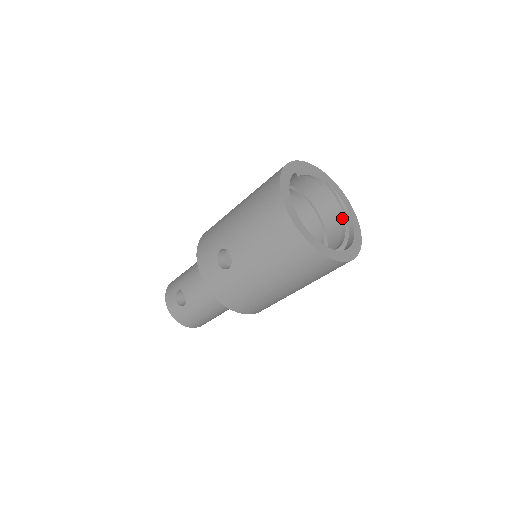
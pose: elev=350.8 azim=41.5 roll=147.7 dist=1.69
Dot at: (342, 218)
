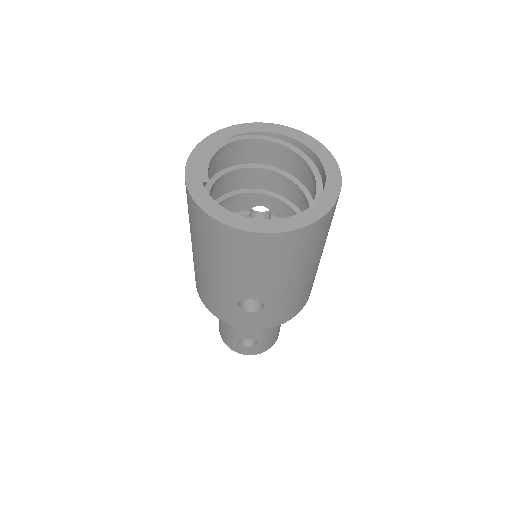
Dot at: (277, 146)
